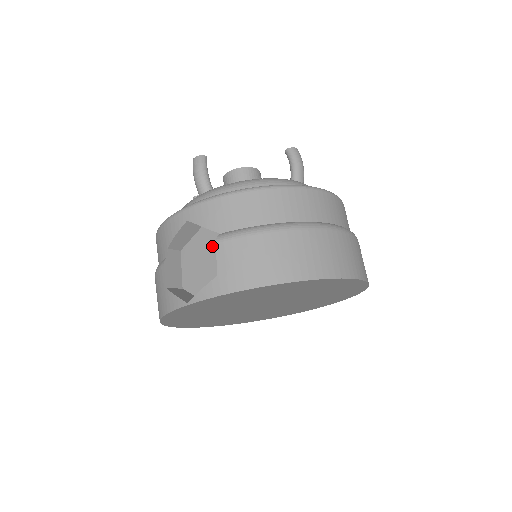
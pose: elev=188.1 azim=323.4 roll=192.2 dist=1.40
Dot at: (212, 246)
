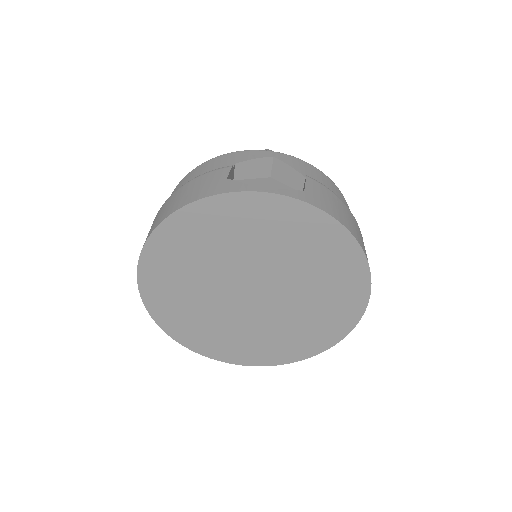
Dot at: occluded
